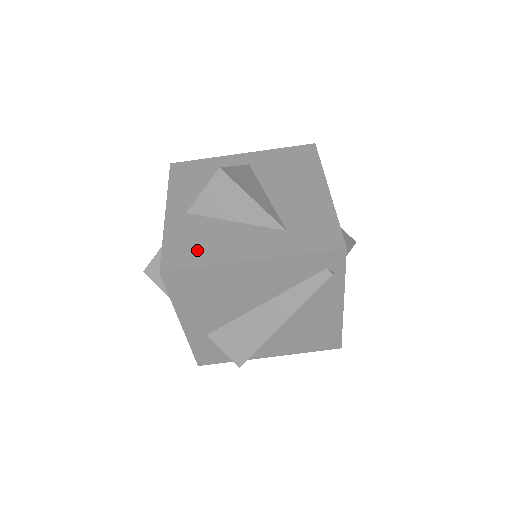
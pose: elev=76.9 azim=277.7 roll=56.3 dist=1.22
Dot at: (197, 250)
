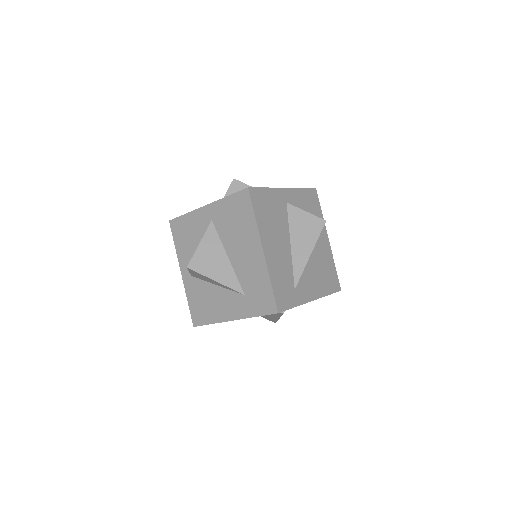
Dot at: (205, 310)
